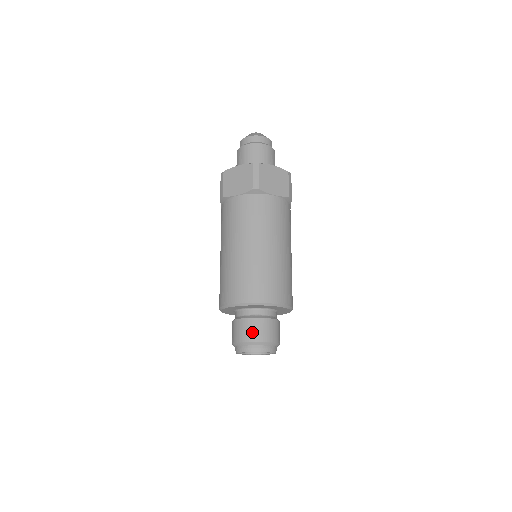
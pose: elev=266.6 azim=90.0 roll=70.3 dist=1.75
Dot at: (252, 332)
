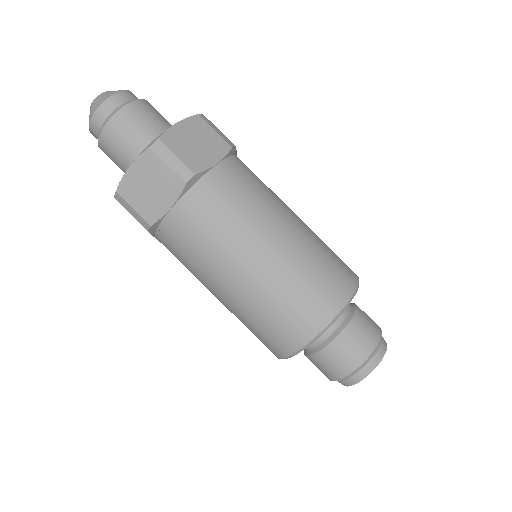
Dot at: (352, 353)
